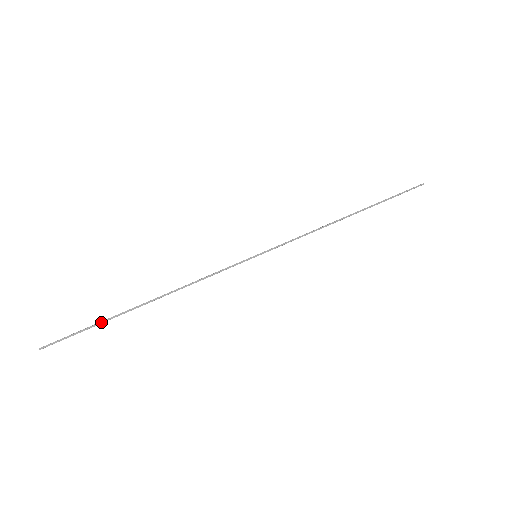
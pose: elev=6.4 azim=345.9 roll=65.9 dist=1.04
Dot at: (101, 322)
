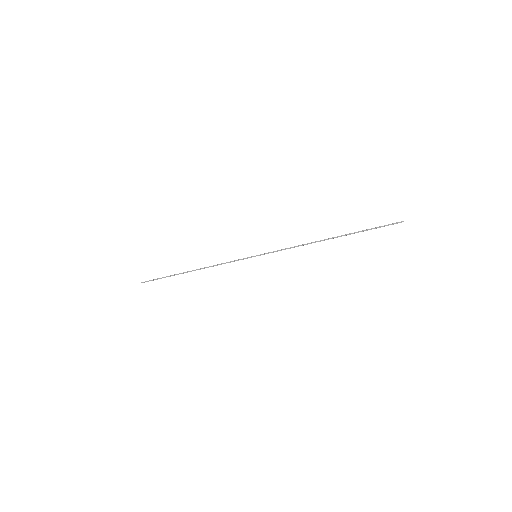
Dot at: (168, 276)
